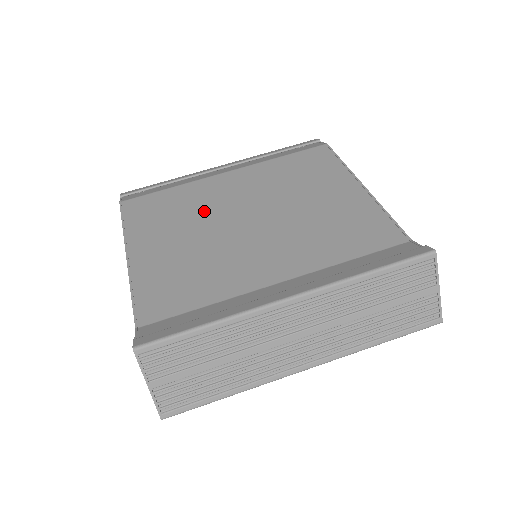
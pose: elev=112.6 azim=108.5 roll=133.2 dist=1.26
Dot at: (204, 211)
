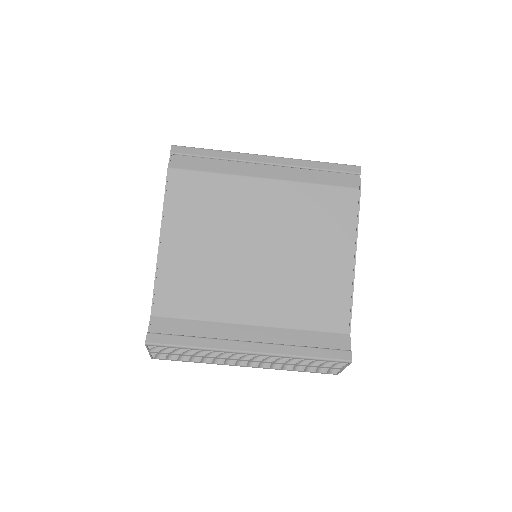
Dot at: (230, 221)
